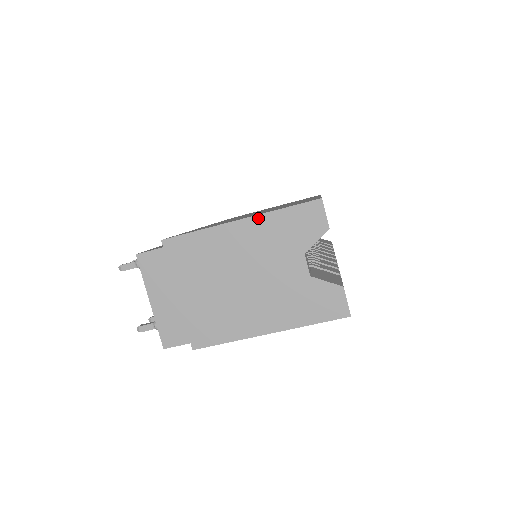
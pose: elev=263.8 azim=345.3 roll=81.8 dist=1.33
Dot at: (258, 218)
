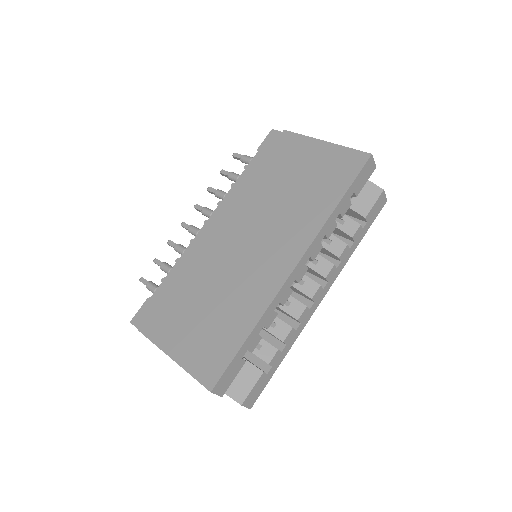
Dot at: (181, 366)
